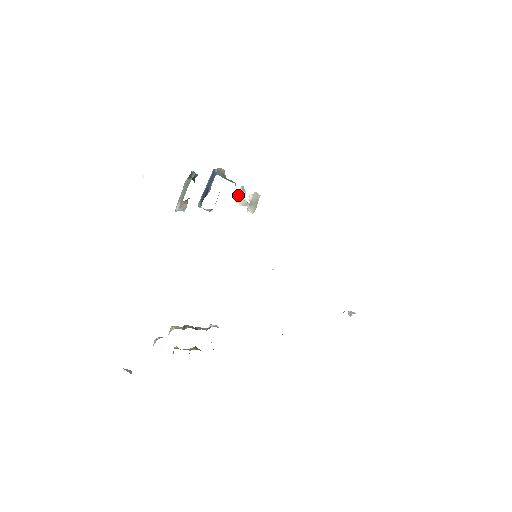
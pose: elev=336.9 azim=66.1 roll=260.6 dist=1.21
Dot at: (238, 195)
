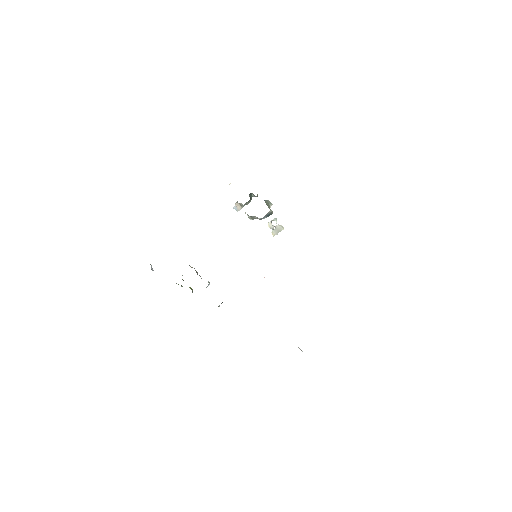
Dot at: (271, 220)
